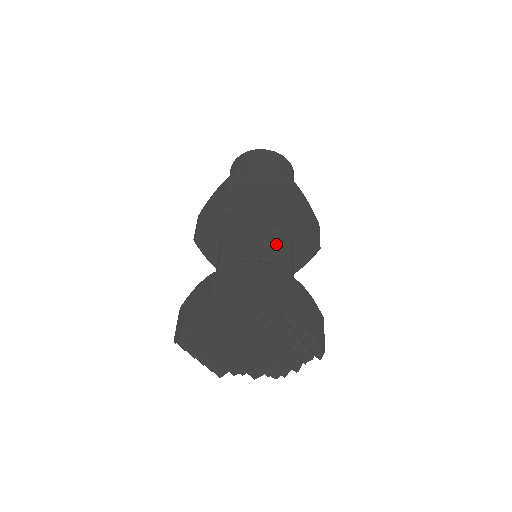
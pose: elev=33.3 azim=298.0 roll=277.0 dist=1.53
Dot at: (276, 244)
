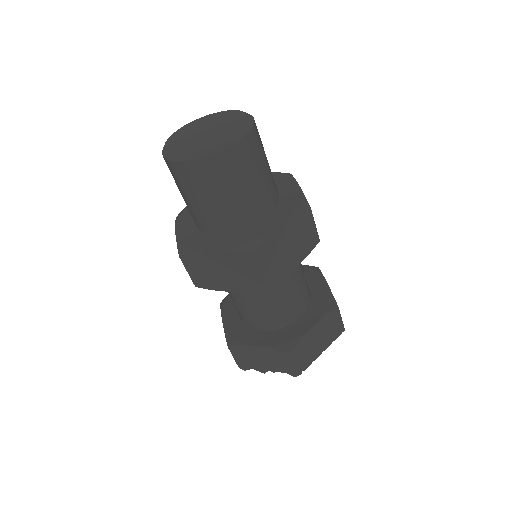
Dot at: (266, 290)
